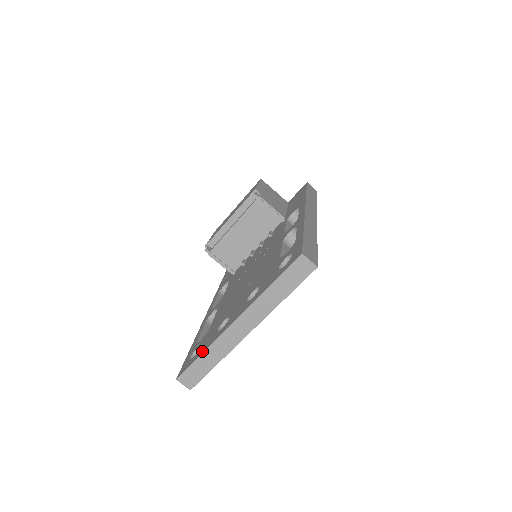
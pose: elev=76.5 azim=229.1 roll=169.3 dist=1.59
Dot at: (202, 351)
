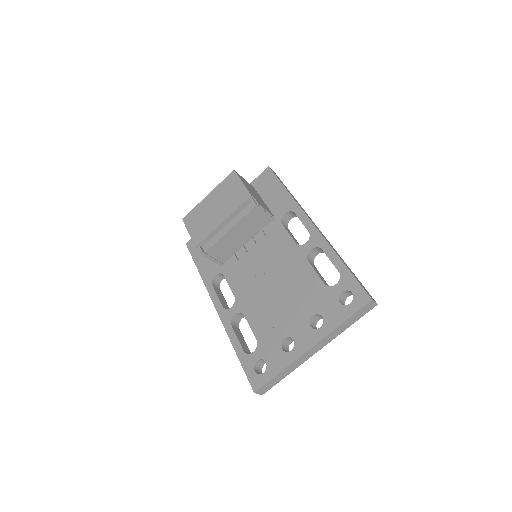
Dot at: (278, 370)
